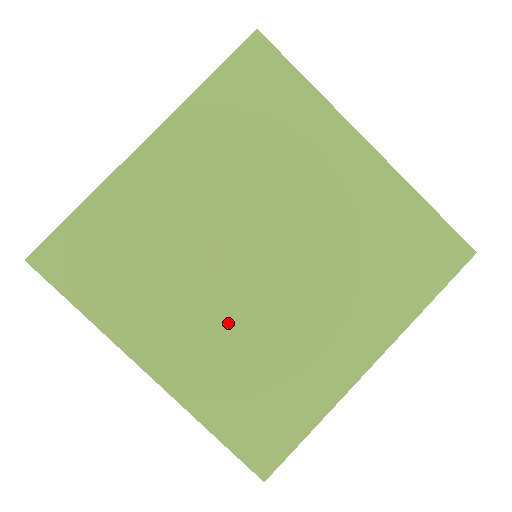
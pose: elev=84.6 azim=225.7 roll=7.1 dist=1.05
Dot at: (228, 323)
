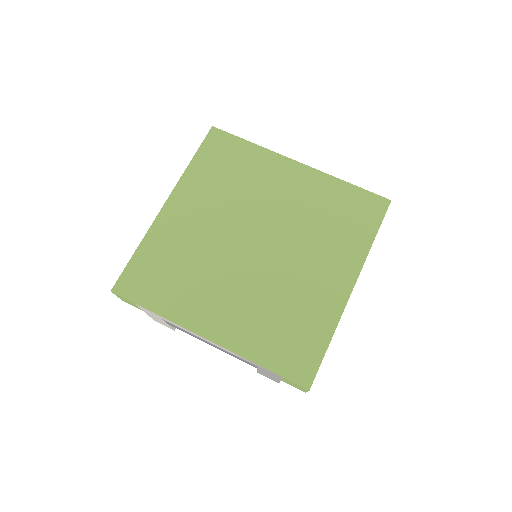
Dot at: (249, 291)
